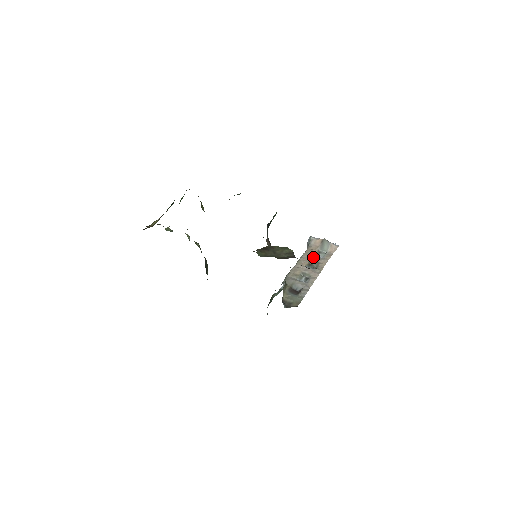
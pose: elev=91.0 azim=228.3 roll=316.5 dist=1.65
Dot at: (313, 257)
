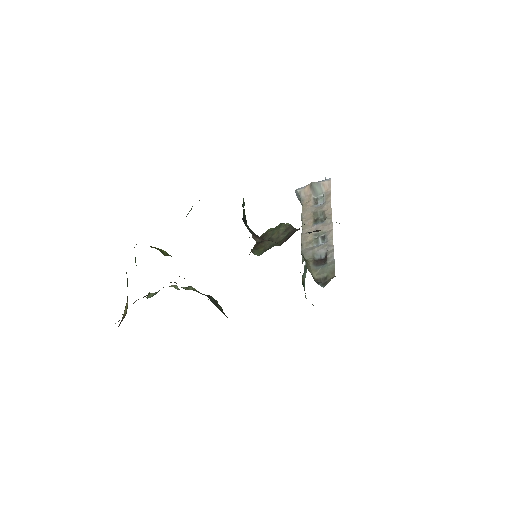
Dot at: (313, 210)
